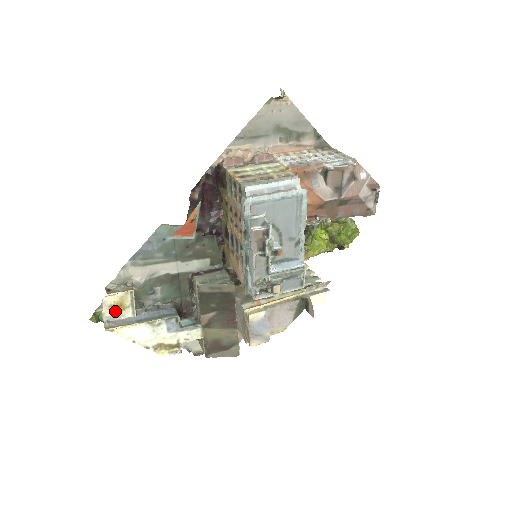
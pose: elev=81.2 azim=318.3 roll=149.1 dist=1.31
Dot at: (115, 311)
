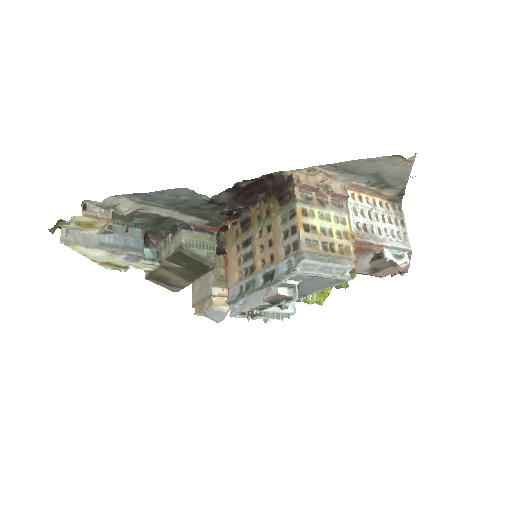
Dot at: (80, 225)
